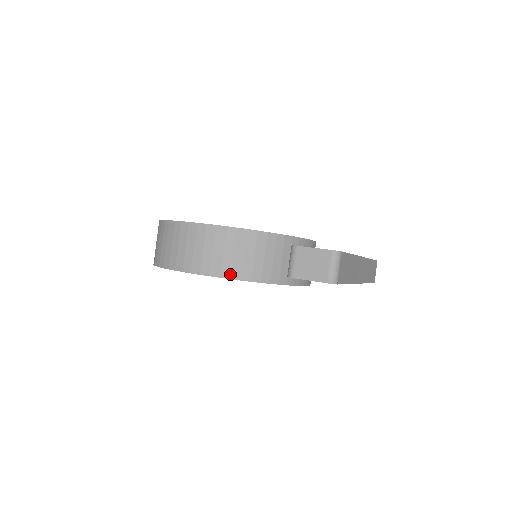
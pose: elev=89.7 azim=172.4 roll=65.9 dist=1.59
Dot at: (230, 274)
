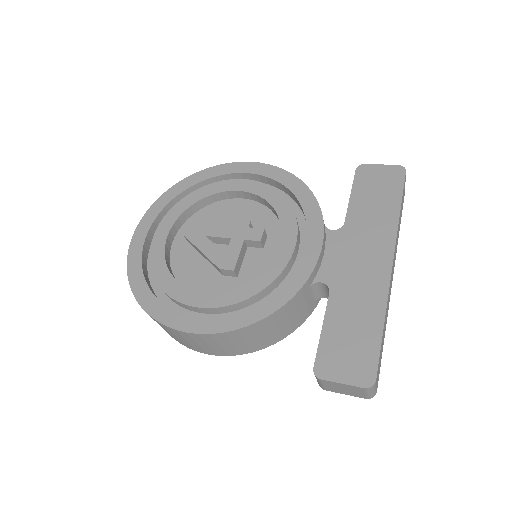
Dot at: (249, 351)
